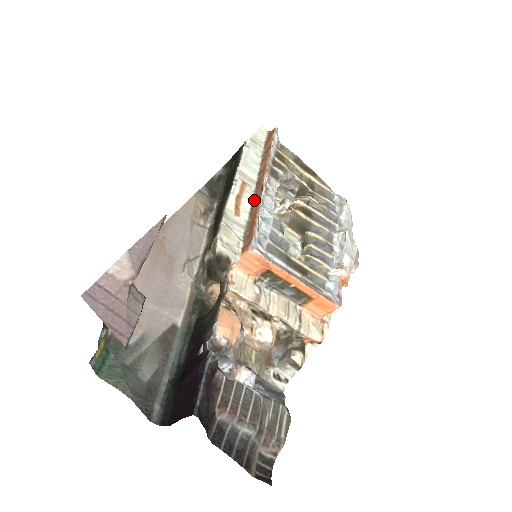
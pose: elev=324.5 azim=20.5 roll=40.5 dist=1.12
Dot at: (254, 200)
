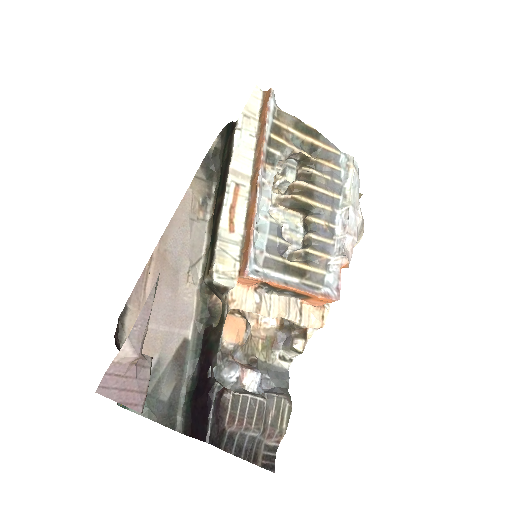
Dot at: (249, 206)
